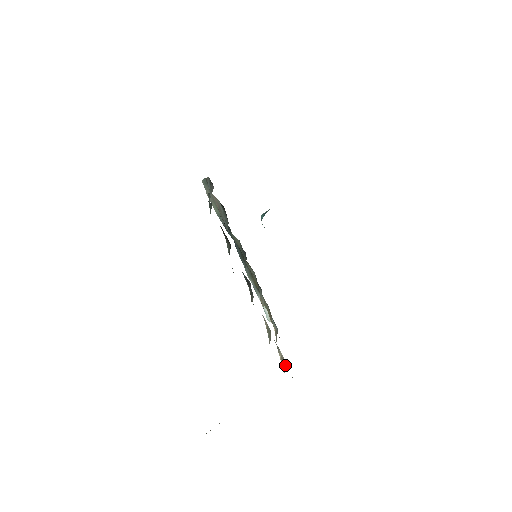
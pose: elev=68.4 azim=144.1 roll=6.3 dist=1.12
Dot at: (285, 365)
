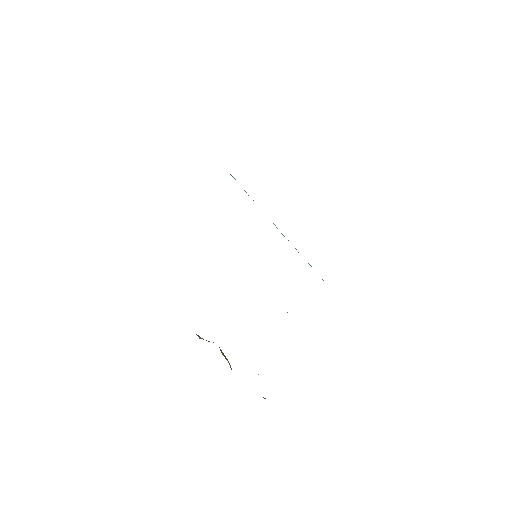
Dot at: occluded
